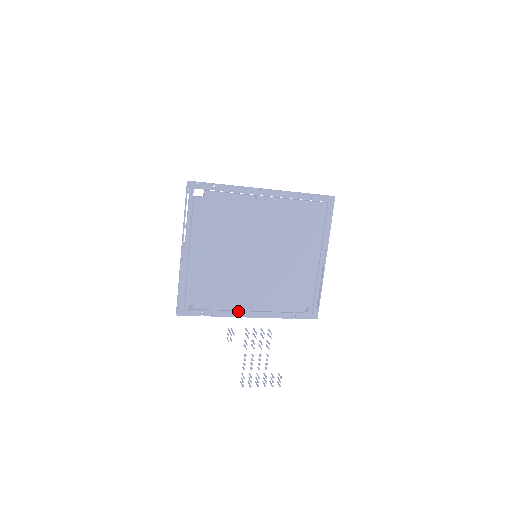
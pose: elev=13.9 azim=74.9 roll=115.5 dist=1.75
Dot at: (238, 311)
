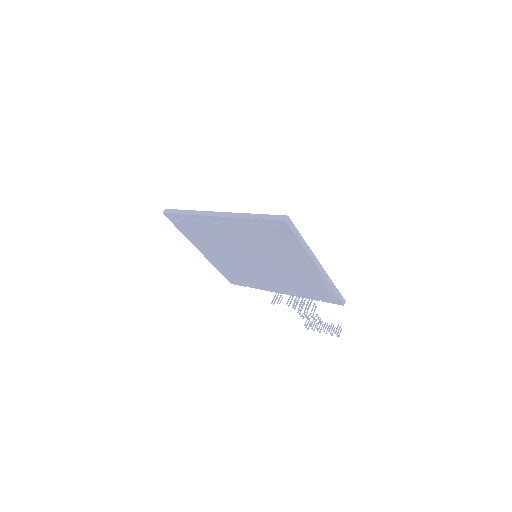
Dot at: (270, 289)
